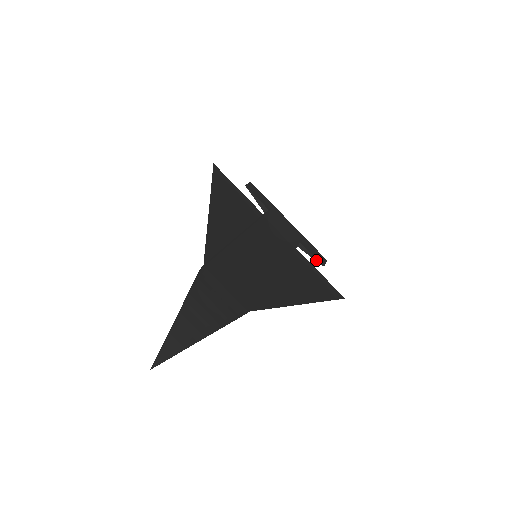
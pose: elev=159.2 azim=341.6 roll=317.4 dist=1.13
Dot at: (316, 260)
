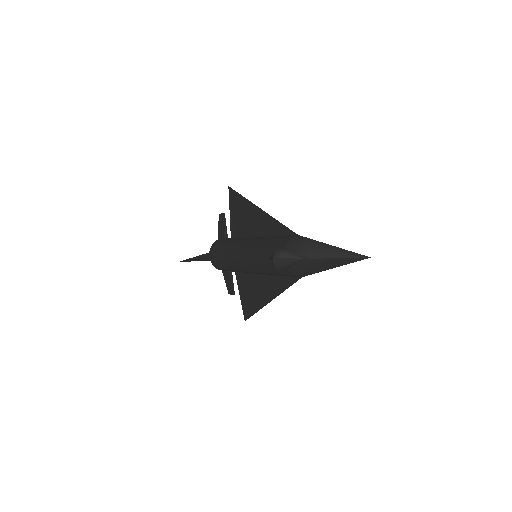
Dot at: (233, 288)
